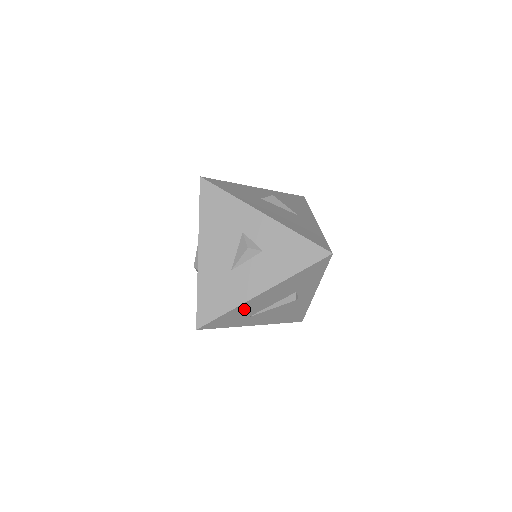
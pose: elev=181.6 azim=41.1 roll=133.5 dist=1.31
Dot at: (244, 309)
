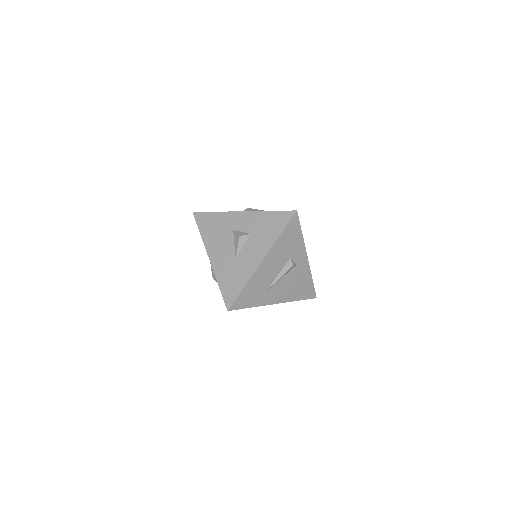
Dot at: (256, 282)
